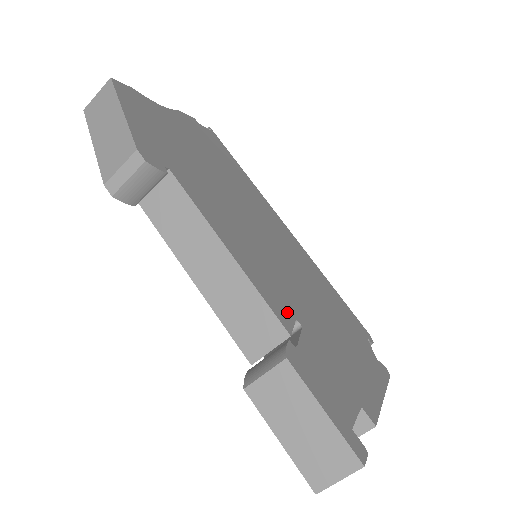
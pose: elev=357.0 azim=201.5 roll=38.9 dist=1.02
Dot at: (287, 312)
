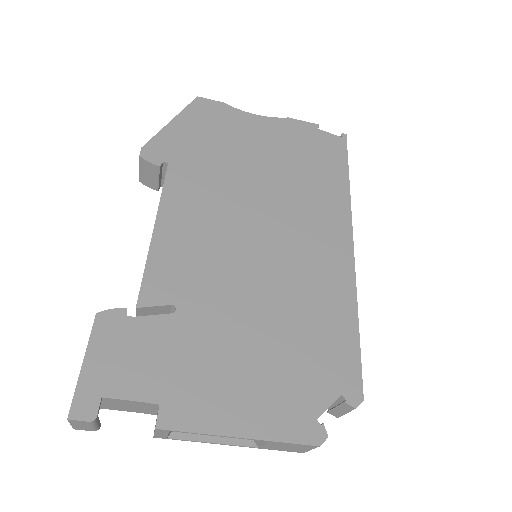
Dot at: (168, 294)
